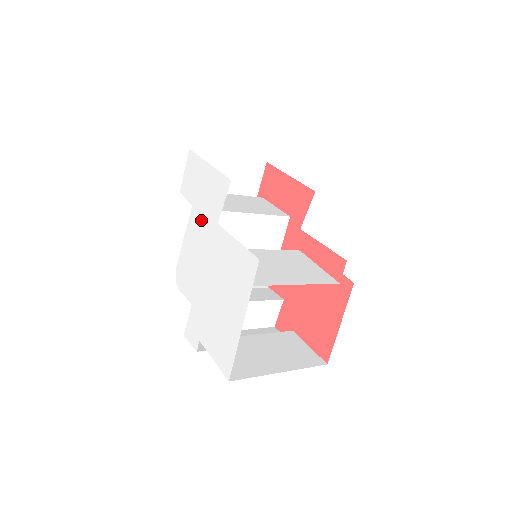
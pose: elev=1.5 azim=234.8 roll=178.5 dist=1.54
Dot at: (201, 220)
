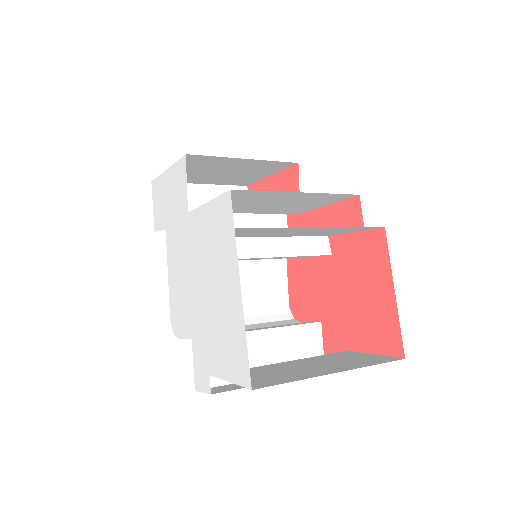
Dot at: (175, 231)
